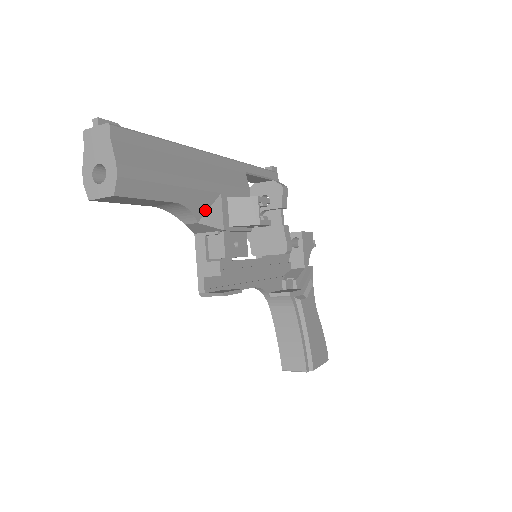
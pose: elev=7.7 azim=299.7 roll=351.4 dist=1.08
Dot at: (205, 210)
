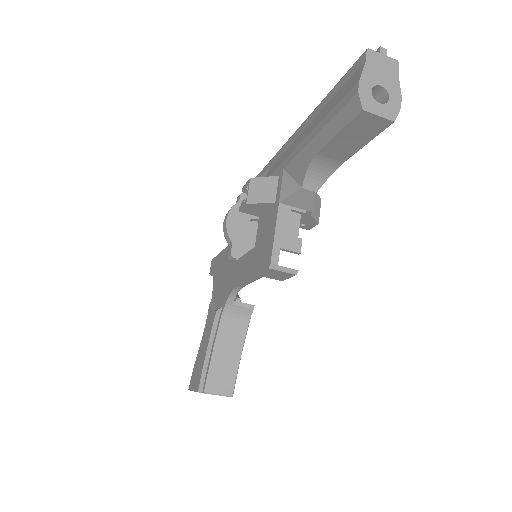
Dot at: occluded
